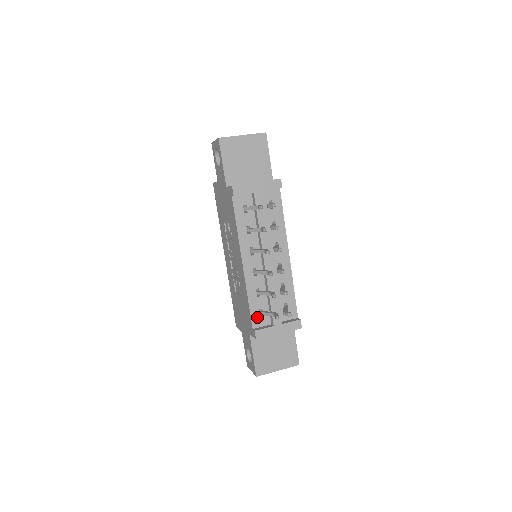
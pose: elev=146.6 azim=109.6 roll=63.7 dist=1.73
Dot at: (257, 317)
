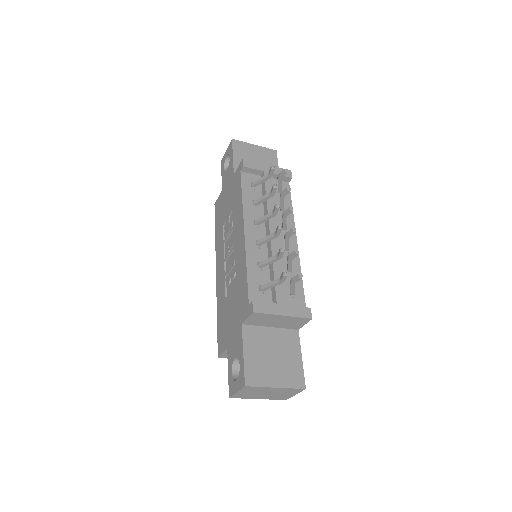
Dot at: (256, 292)
